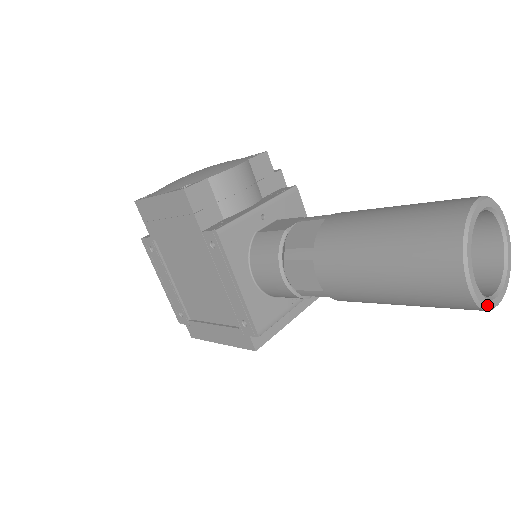
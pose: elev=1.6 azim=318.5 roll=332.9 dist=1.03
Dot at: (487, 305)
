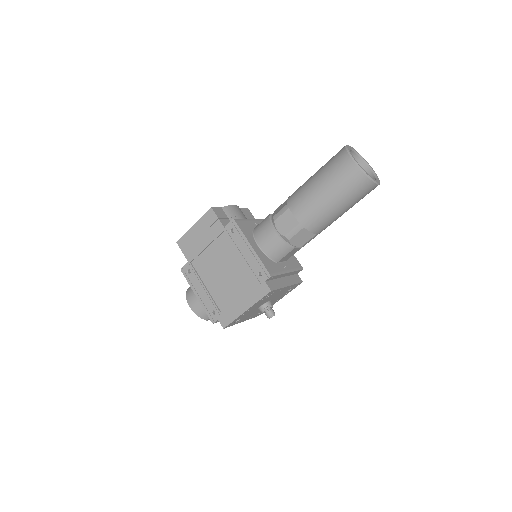
Dot at: (370, 177)
